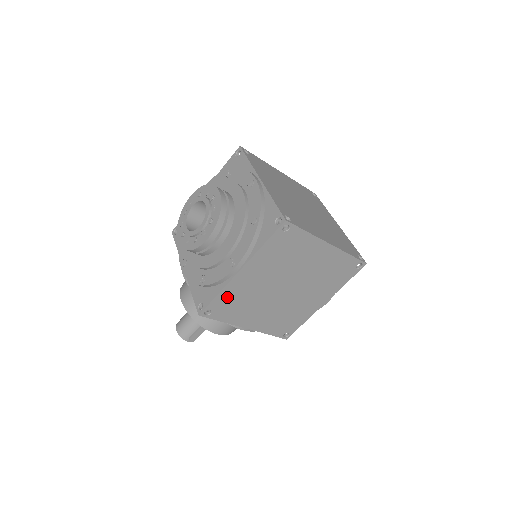
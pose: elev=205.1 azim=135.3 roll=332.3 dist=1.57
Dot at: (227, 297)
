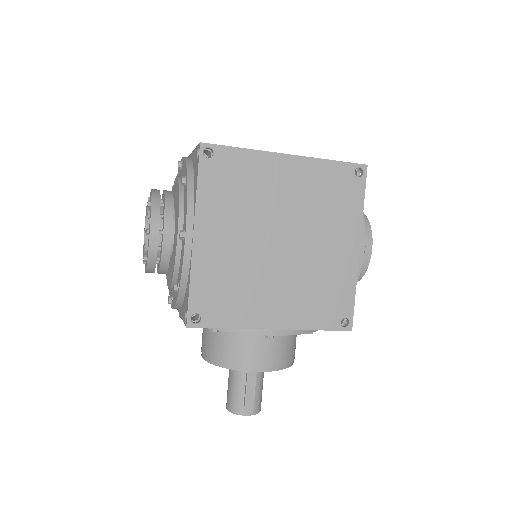
Dot at: (206, 284)
